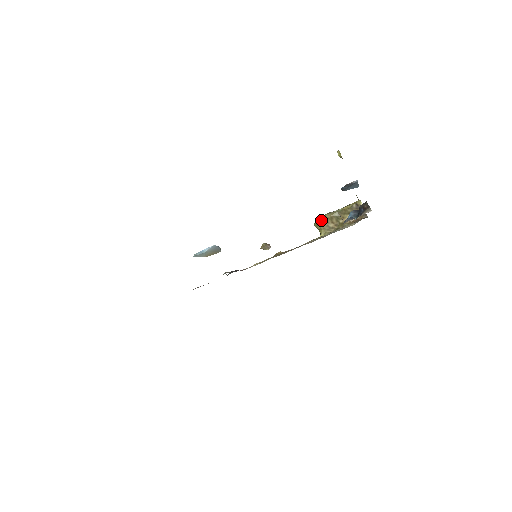
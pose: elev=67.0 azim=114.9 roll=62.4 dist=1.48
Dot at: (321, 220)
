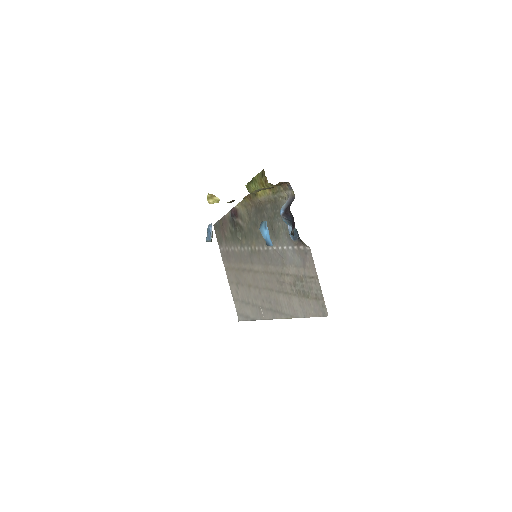
Dot at: occluded
